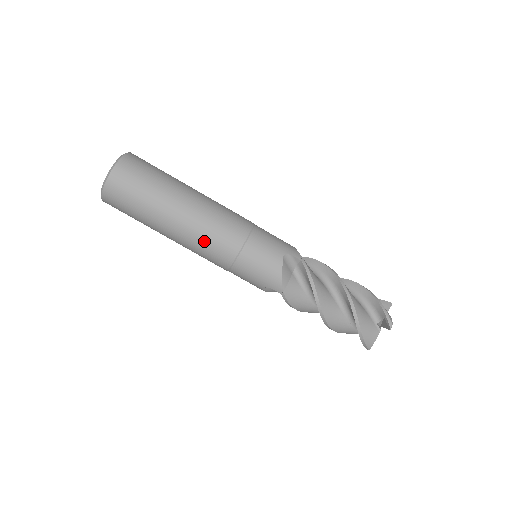
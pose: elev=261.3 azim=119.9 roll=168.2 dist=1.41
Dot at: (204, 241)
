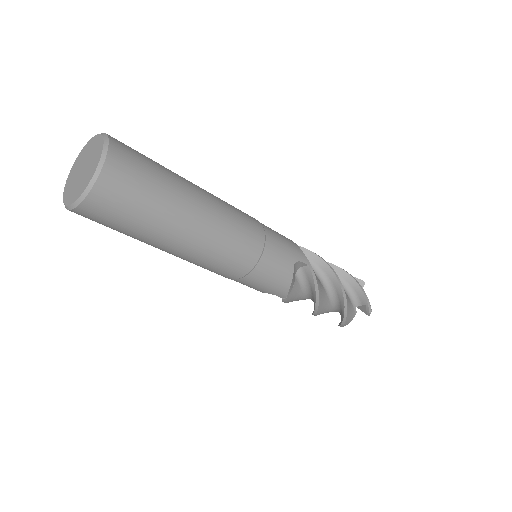
Dot at: (214, 260)
